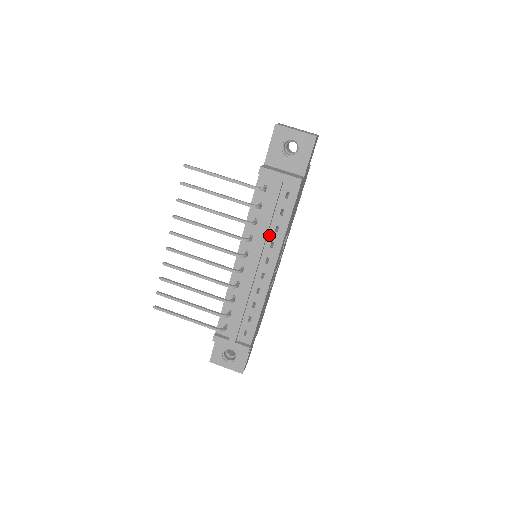
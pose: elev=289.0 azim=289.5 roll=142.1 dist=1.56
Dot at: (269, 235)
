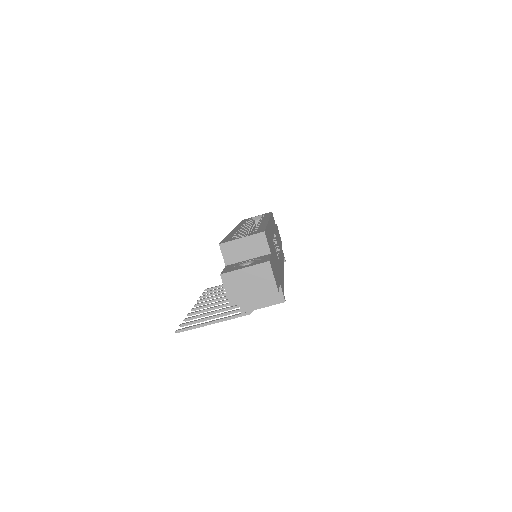
Dot at: occluded
